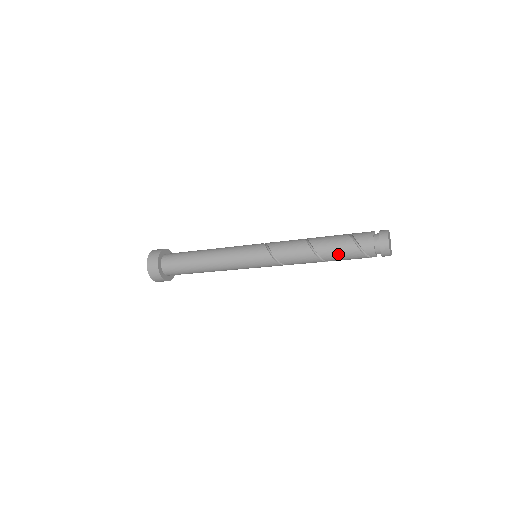
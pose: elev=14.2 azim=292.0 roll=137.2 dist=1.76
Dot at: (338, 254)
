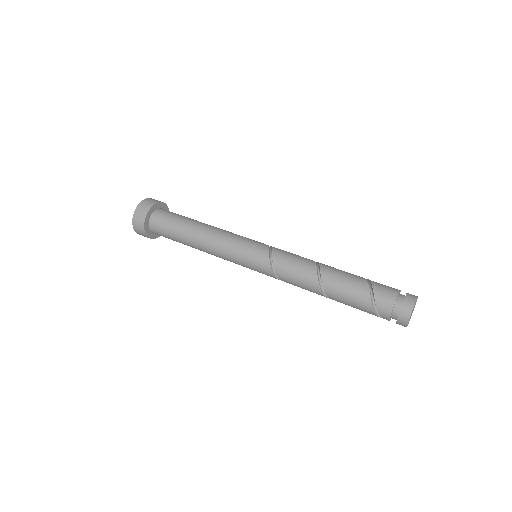
Dot at: (347, 301)
